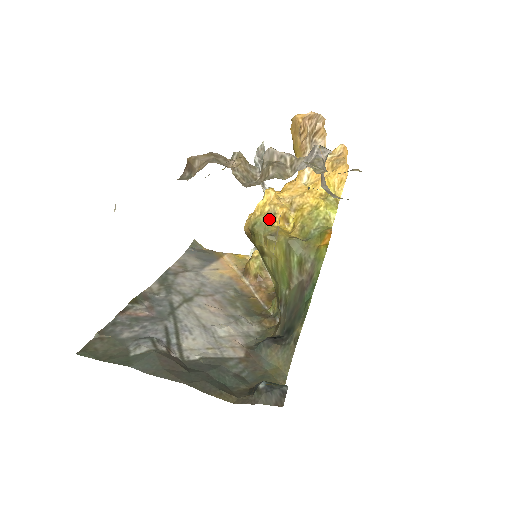
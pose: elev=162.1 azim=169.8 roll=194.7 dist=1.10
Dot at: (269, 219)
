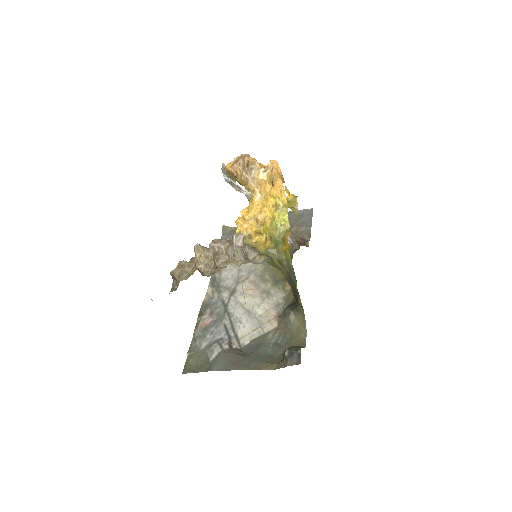
Dot at: (248, 239)
